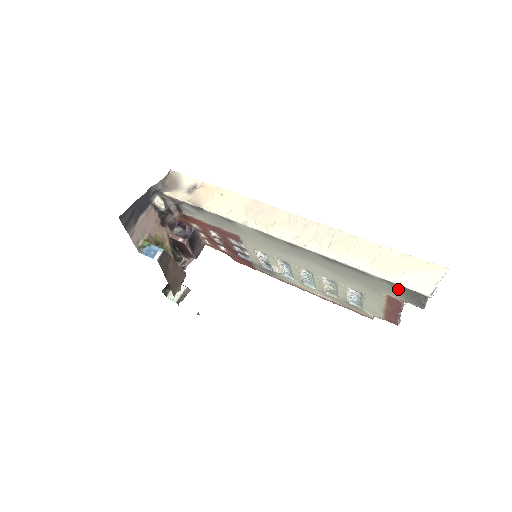
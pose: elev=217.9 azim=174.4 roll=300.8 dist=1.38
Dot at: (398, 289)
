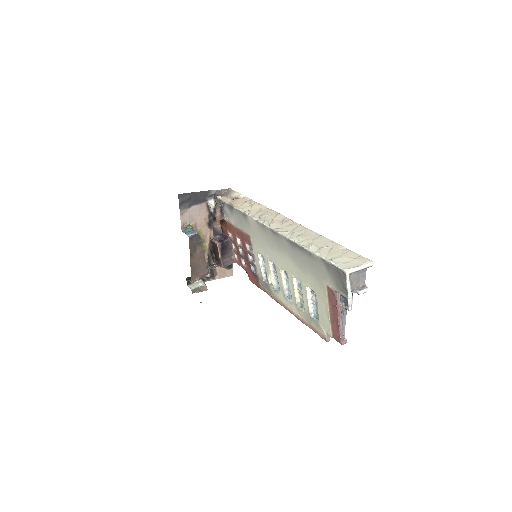
Dot at: (330, 270)
